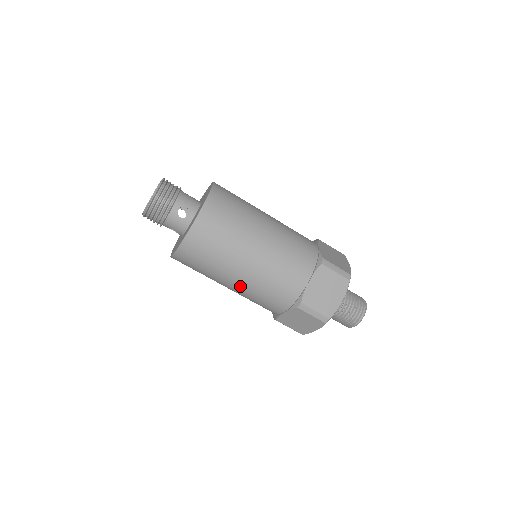
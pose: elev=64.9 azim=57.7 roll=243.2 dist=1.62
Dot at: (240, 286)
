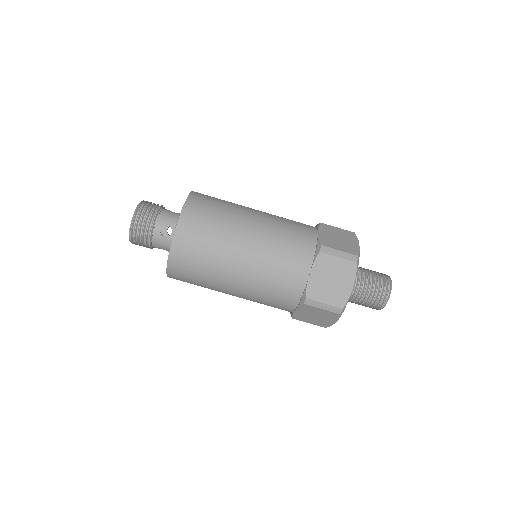
Dot at: (240, 293)
